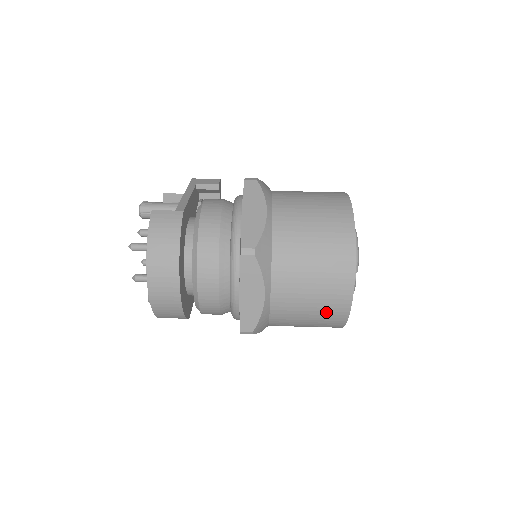
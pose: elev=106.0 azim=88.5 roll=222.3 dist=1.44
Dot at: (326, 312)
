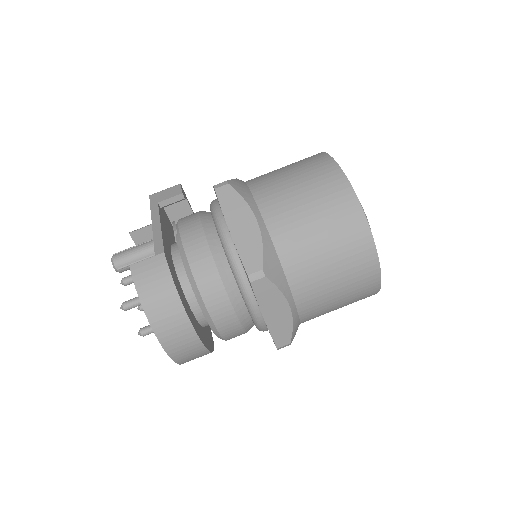
Dot at: (357, 293)
